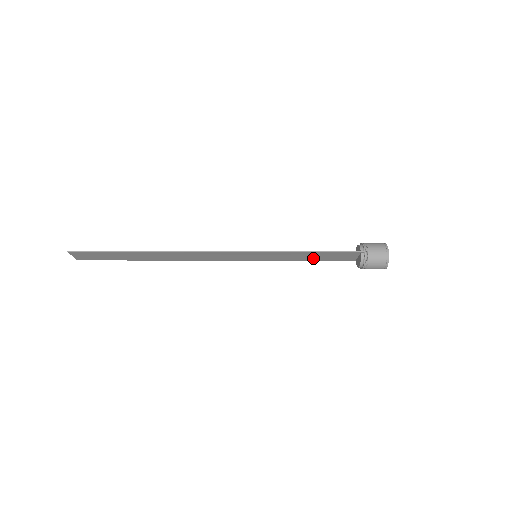
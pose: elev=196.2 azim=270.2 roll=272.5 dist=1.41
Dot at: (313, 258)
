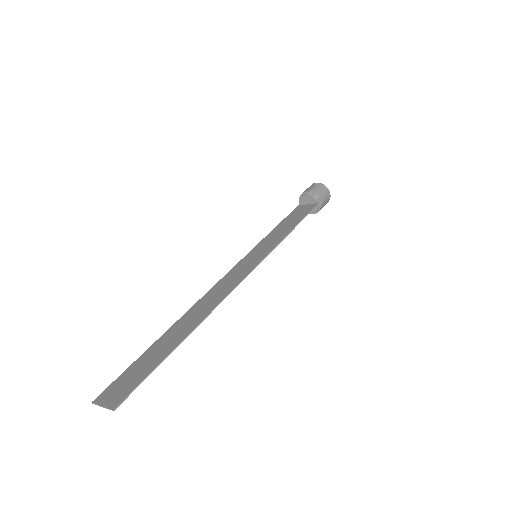
Dot at: (283, 226)
